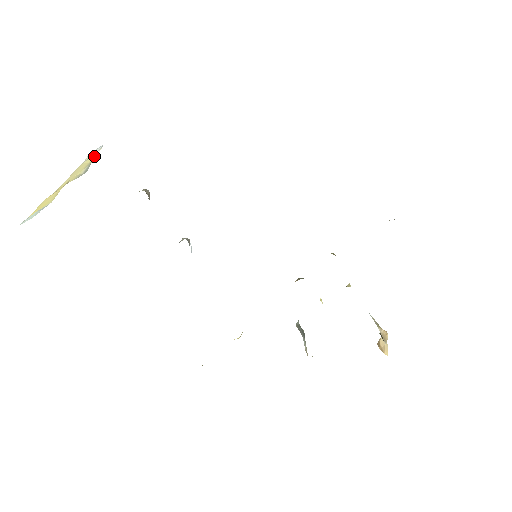
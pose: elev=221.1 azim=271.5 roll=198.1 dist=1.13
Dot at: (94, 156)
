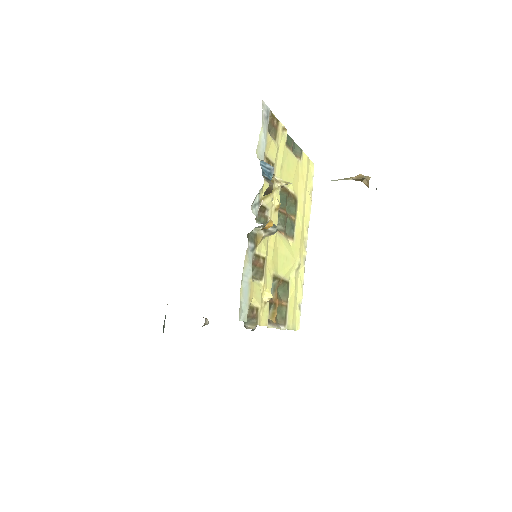
Dot at: occluded
